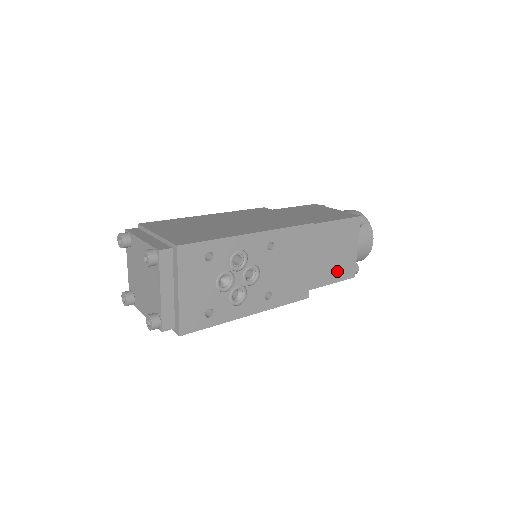
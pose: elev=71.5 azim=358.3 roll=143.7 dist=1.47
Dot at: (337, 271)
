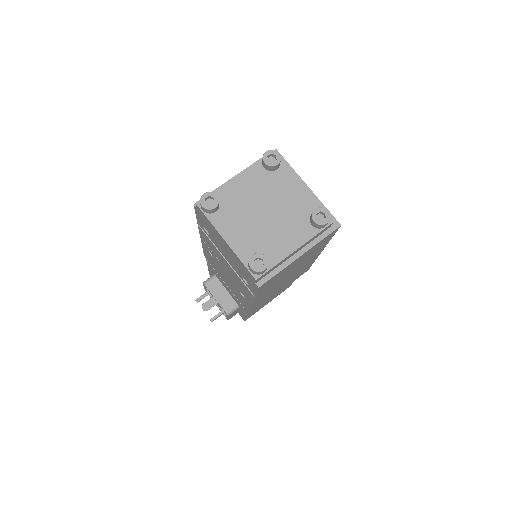
Dot at: occluded
